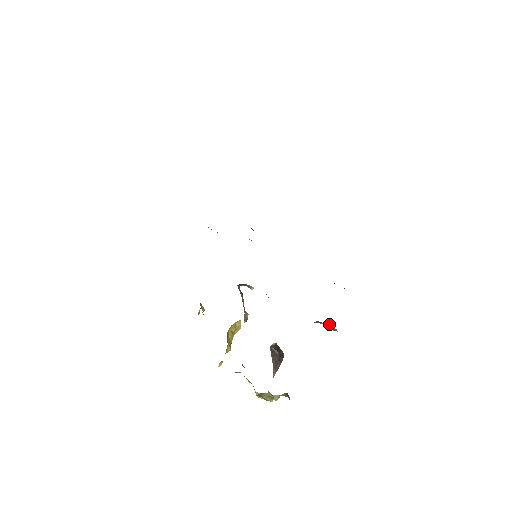
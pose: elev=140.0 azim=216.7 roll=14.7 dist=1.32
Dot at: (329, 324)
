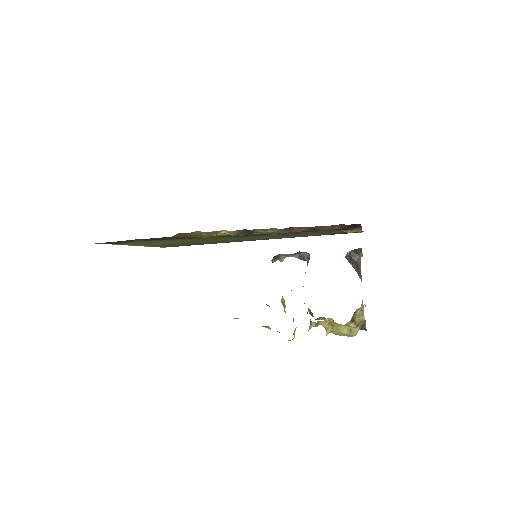
Dot at: occluded
